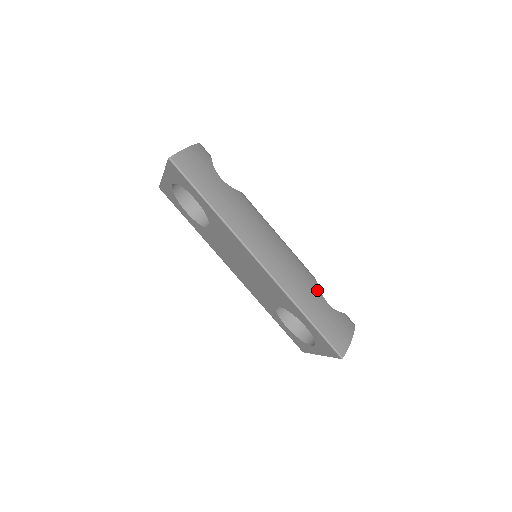
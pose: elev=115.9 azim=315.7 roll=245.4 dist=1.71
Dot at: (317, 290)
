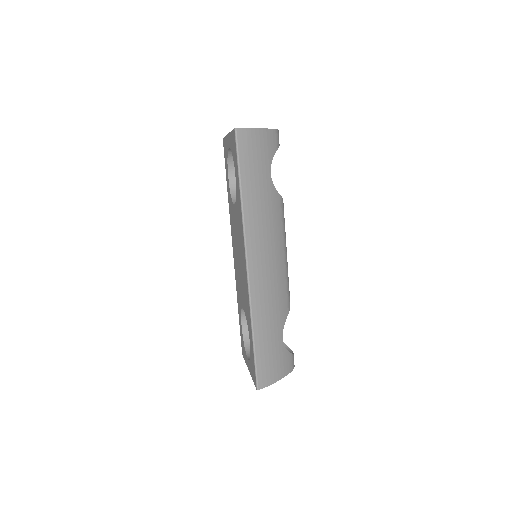
Dot at: (282, 321)
